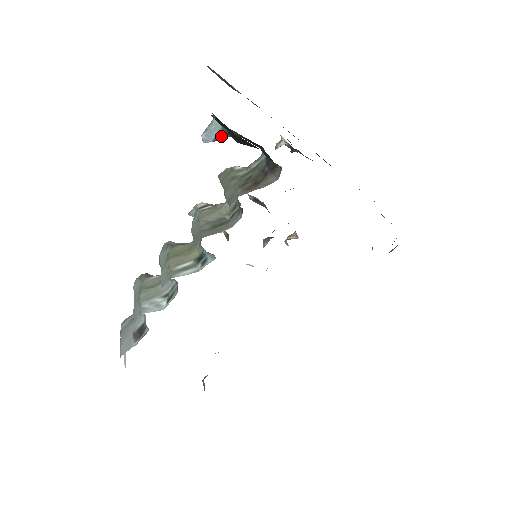
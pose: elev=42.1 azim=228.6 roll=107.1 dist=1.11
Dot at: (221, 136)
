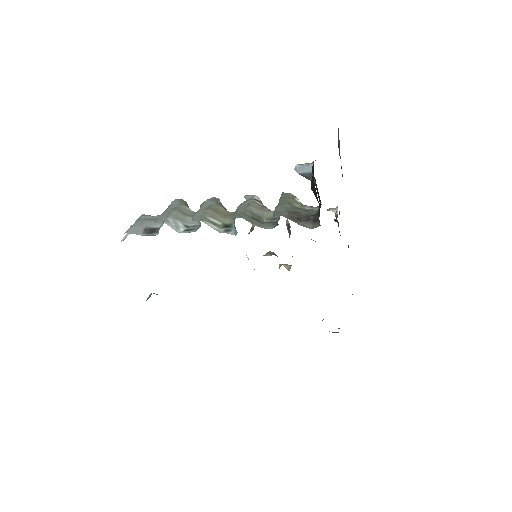
Dot at: (306, 176)
